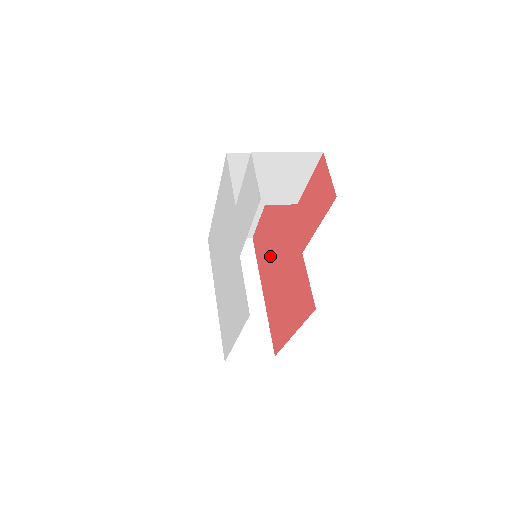
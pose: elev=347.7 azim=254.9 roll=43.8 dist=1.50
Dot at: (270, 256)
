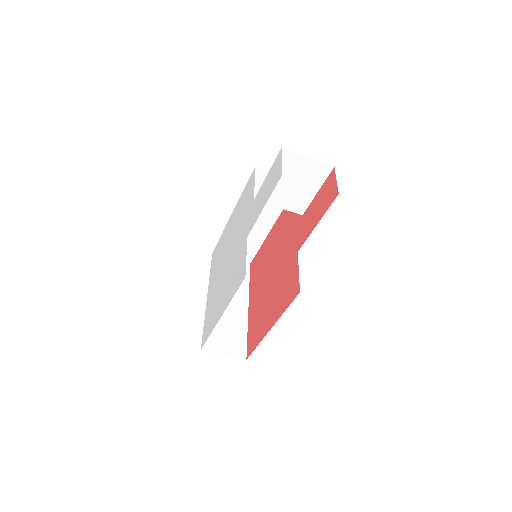
Dot at: (265, 270)
